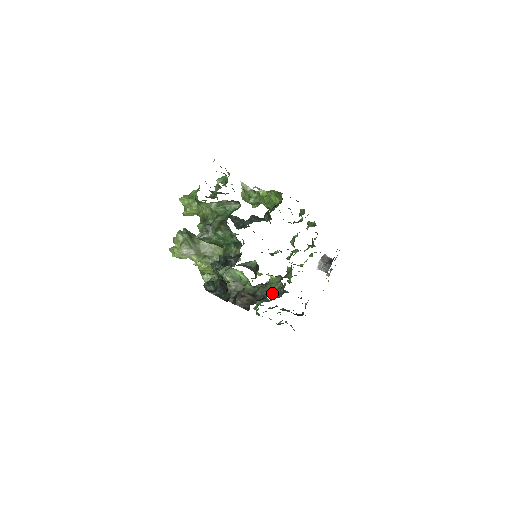
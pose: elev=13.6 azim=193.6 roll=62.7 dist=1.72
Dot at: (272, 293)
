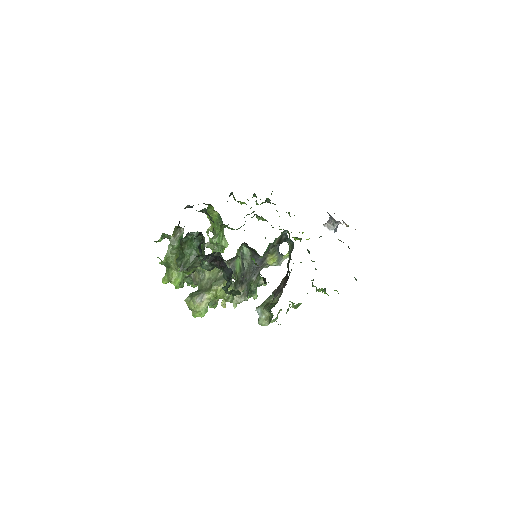
Dot at: occluded
